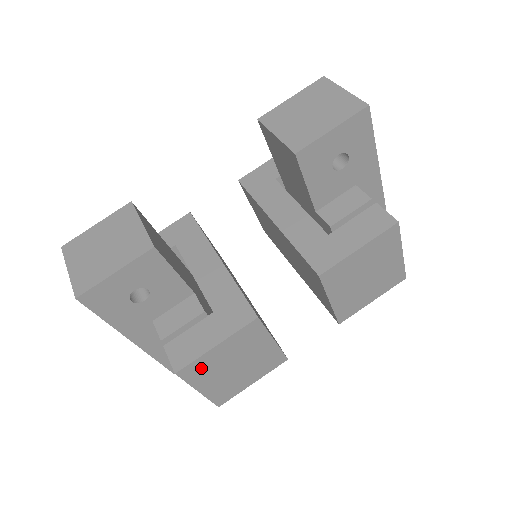
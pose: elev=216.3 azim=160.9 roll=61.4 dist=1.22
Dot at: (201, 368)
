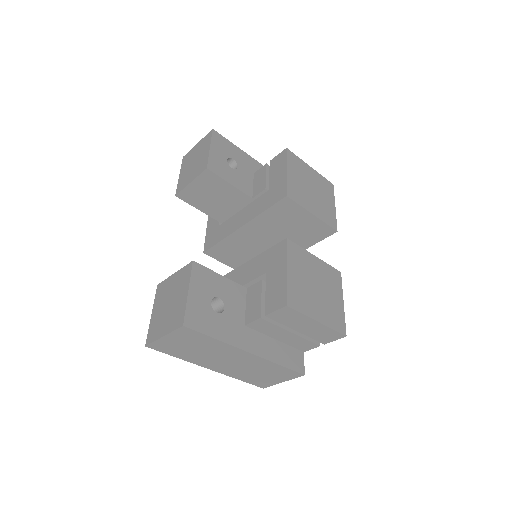
Dot at: (297, 296)
